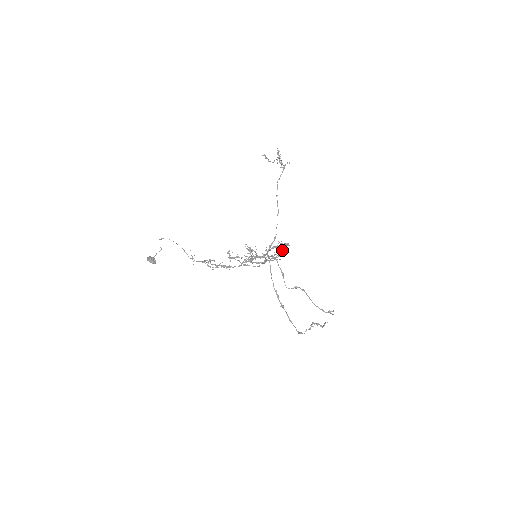
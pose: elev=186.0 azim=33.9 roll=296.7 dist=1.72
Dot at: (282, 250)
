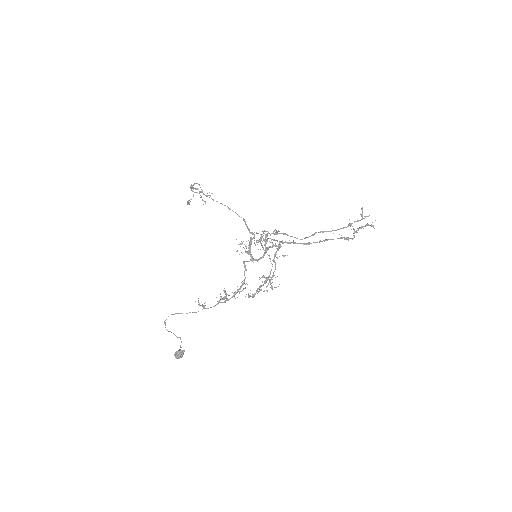
Dot at: occluded
